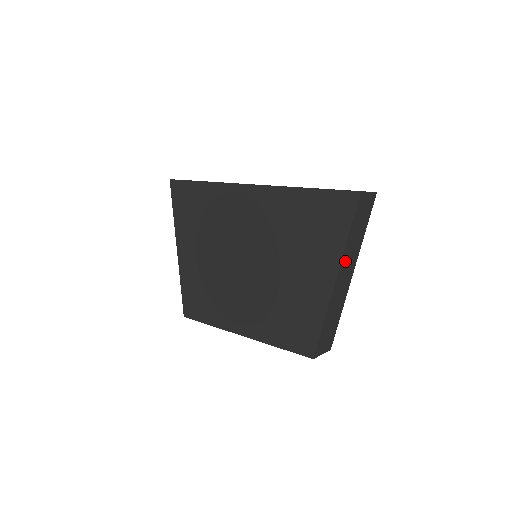
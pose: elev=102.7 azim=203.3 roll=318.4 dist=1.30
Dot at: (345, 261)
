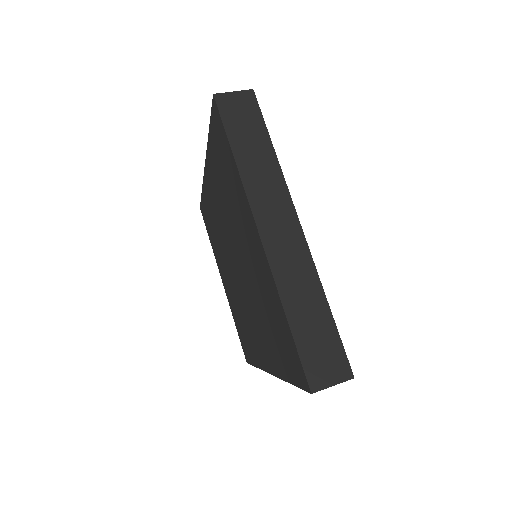
Dot at: occluded
